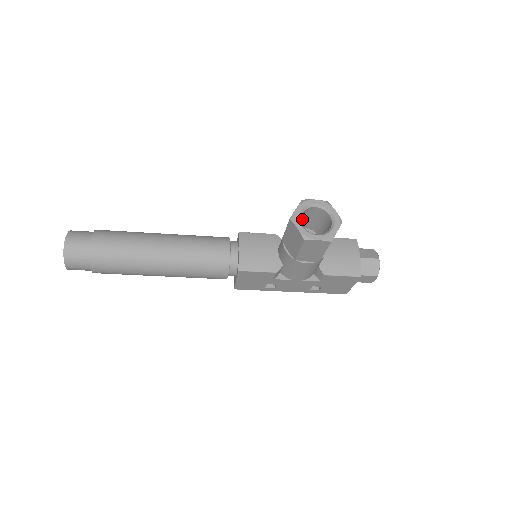
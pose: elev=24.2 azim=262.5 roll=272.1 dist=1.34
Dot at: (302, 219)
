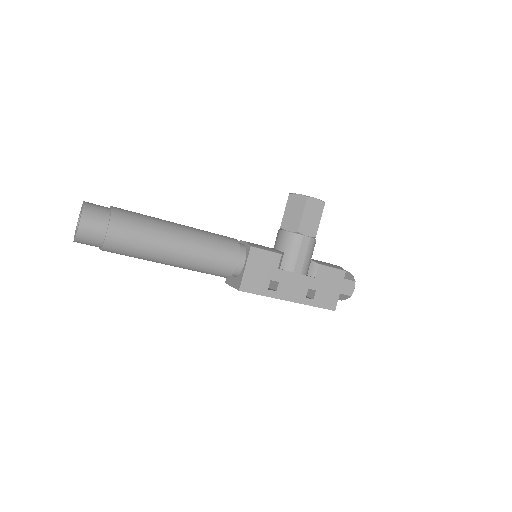
Dot at: occluded
